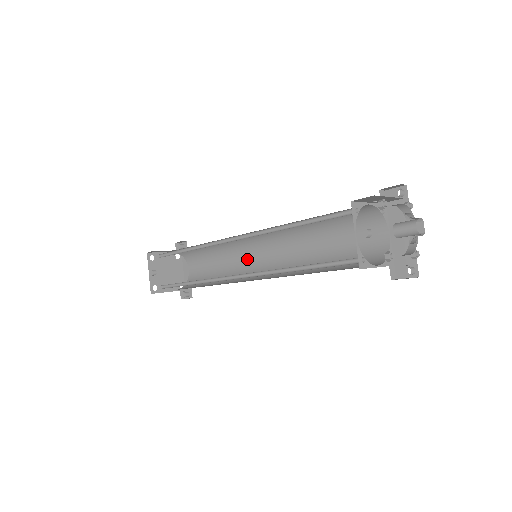
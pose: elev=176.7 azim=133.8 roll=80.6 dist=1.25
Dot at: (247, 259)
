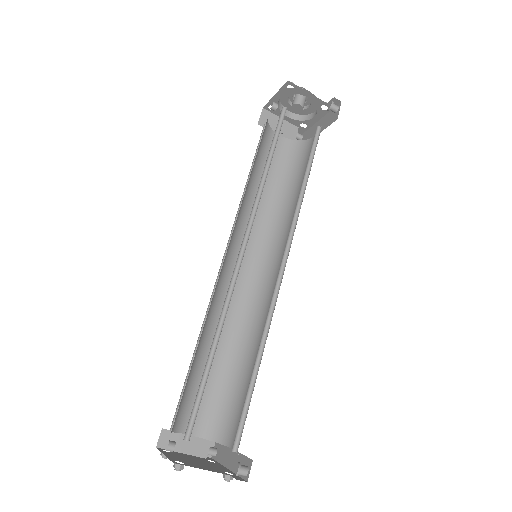
Dot at: (268, 308)
